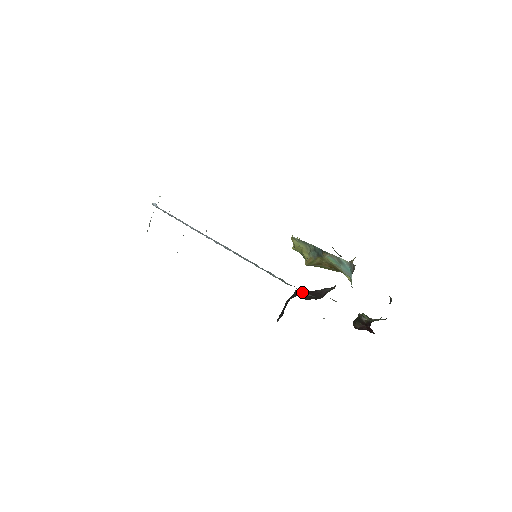
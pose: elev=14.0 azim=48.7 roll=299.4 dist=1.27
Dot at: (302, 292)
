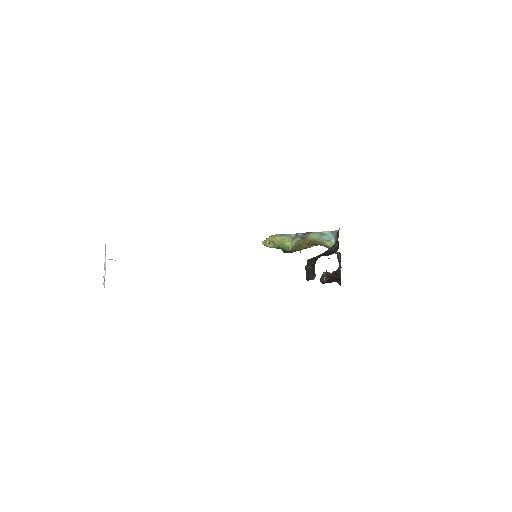
Dot at: occluded
